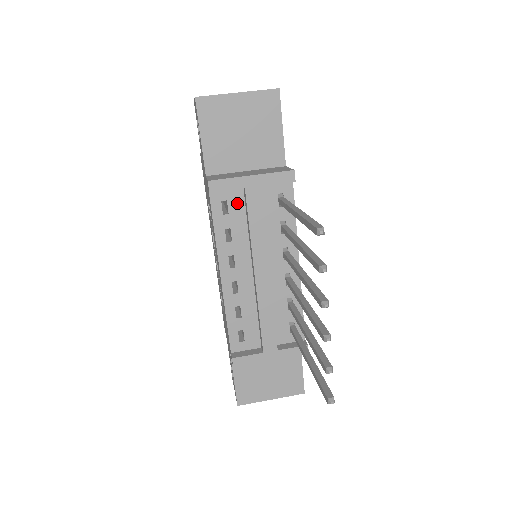
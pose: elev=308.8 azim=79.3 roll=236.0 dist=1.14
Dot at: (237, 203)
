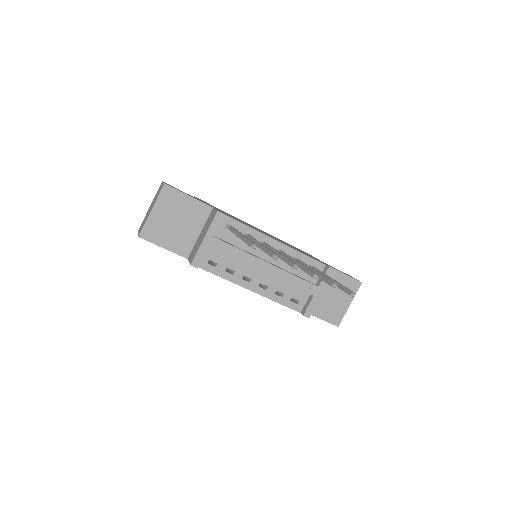
Dot at: (215, 255)
